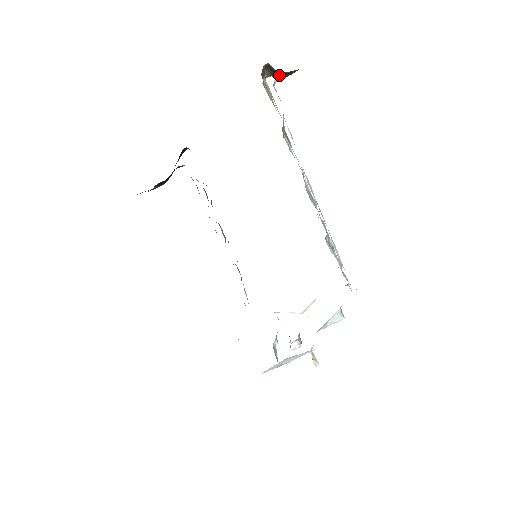
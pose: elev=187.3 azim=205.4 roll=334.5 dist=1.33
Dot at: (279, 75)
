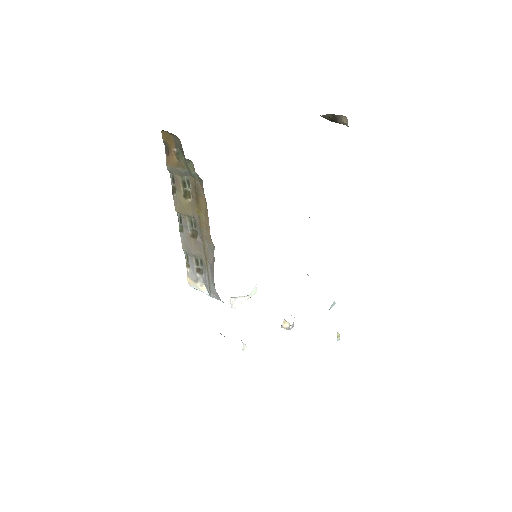
Dot at: (334, 121)
